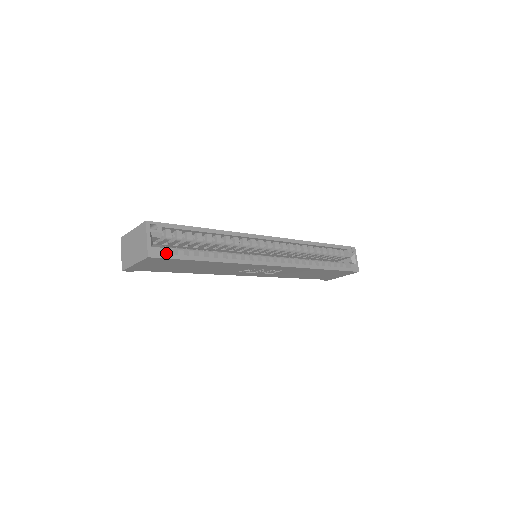
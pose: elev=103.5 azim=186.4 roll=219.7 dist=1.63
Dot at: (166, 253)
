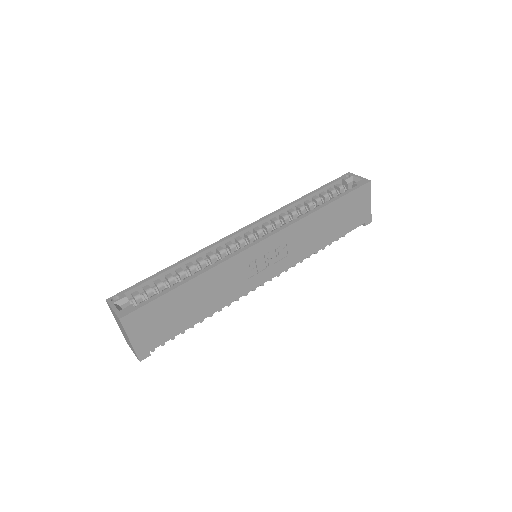
Dot at: occluded
